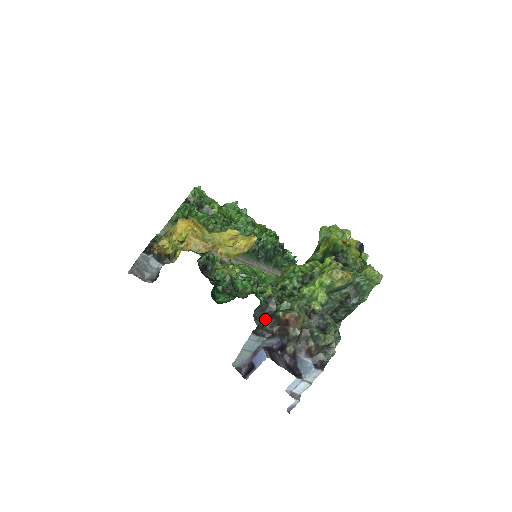
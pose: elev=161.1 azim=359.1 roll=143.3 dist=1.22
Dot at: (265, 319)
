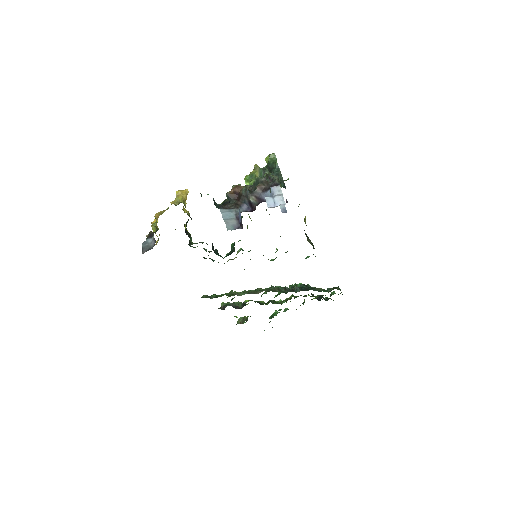
Dot at: (225, 204)
